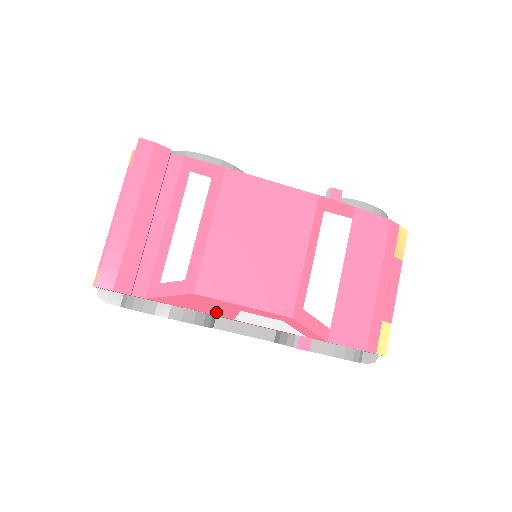
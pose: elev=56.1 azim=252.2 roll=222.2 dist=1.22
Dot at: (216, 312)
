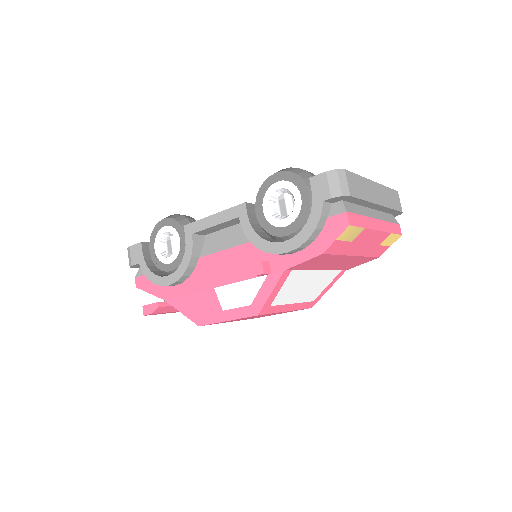
Dot at: occluded
